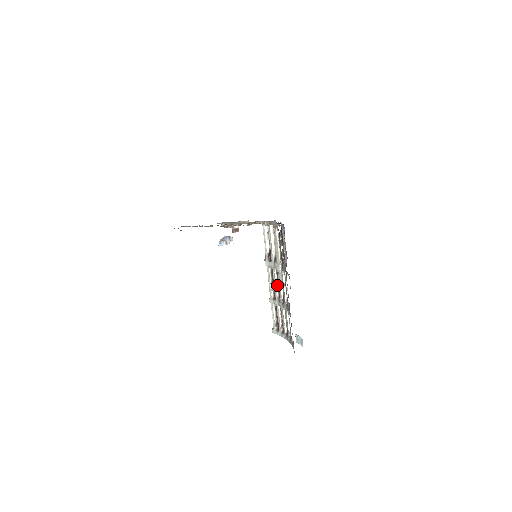
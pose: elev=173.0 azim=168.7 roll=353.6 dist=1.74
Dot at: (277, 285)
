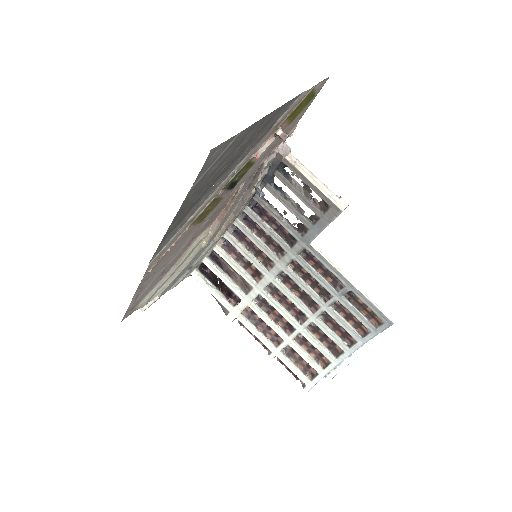
Dot at: (271, 319)
